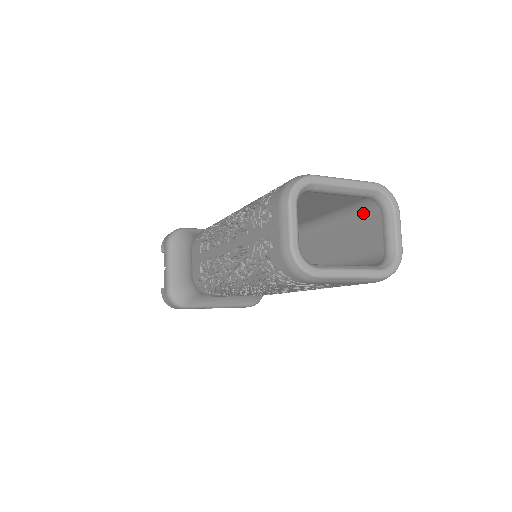
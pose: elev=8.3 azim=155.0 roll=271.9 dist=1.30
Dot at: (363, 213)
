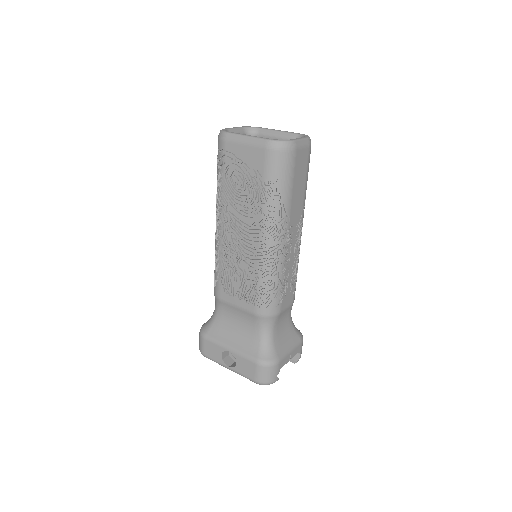
Dot at: occluded
